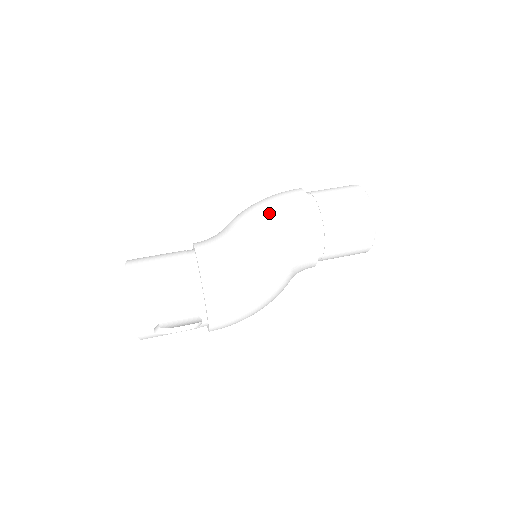
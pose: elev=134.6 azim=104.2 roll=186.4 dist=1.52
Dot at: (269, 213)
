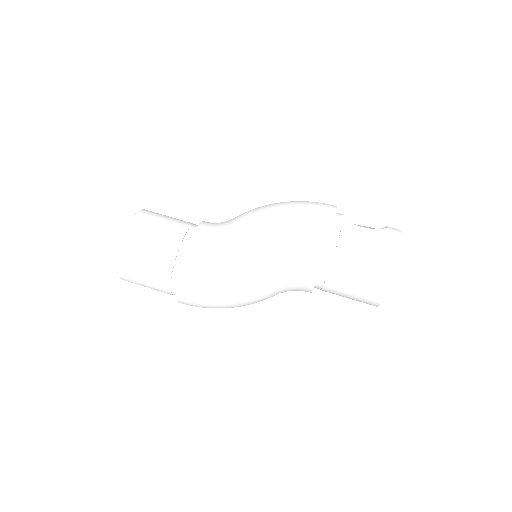
Dot at: (270, 259)
